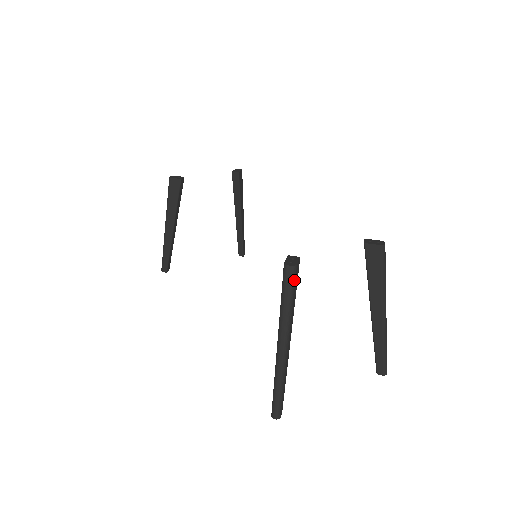
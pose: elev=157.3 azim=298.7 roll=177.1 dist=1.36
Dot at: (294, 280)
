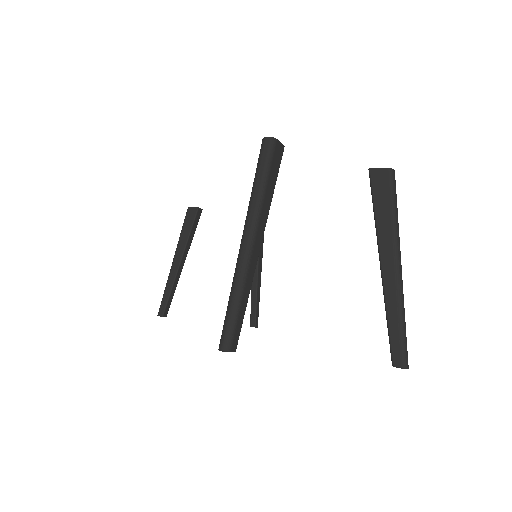
Dot at: (272, 155)
